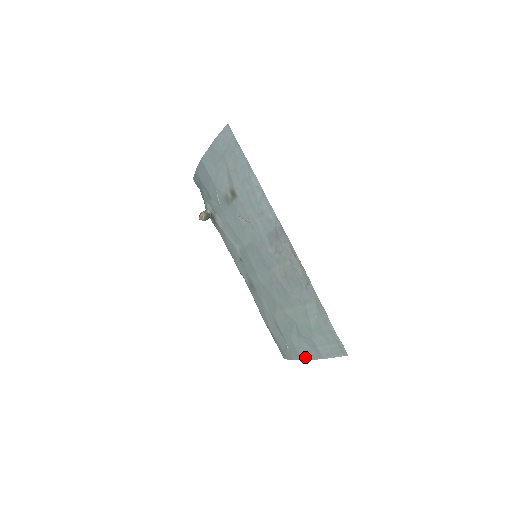
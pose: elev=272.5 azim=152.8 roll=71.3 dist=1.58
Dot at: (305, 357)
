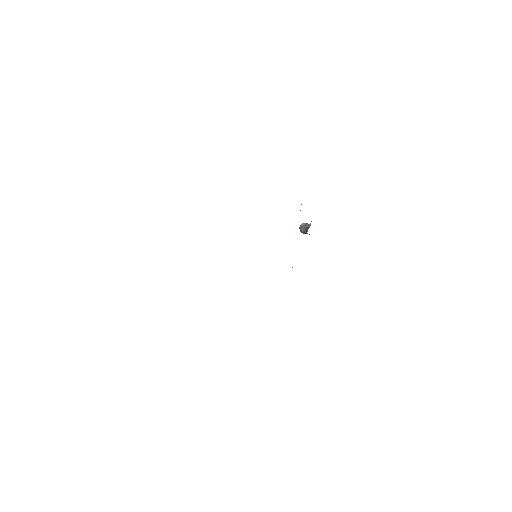
Dot at: occluded
